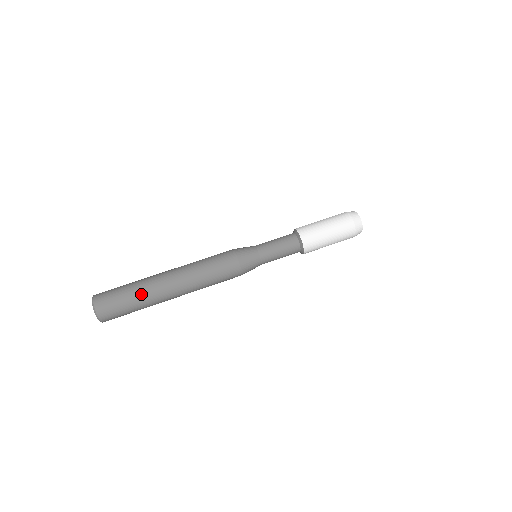
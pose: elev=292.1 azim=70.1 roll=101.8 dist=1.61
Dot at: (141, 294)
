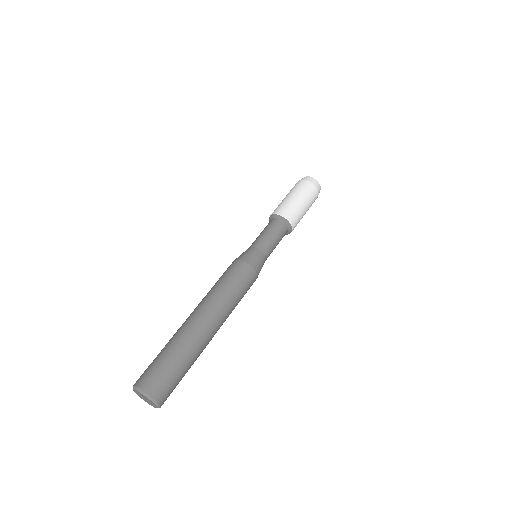
Dot at: (194, 359)
